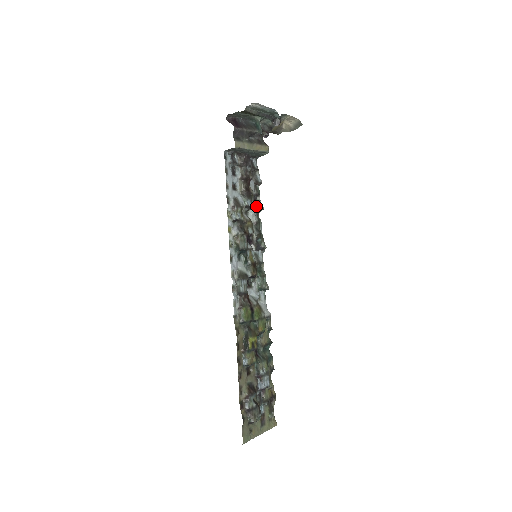
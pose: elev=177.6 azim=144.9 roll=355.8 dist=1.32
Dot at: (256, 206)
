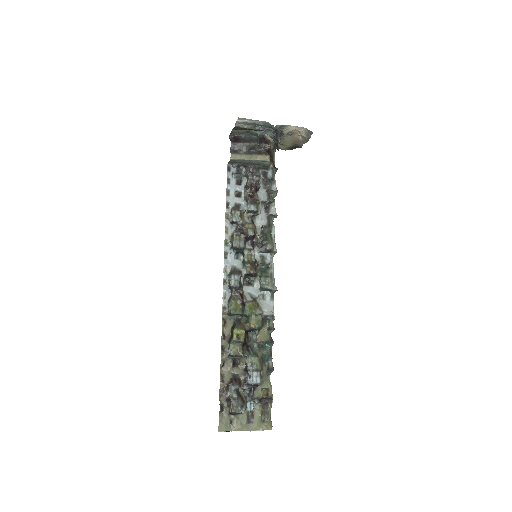
Dot at: (267, 212)
